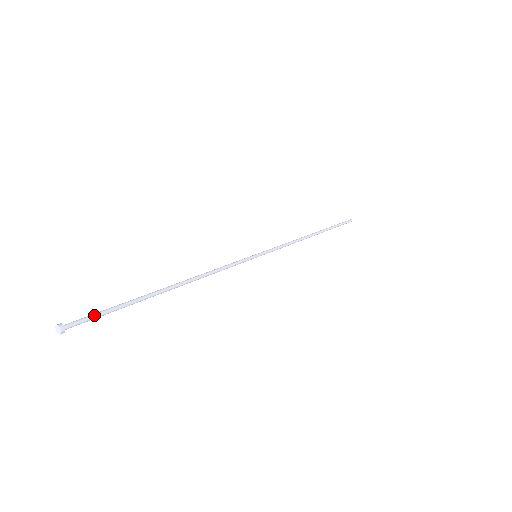
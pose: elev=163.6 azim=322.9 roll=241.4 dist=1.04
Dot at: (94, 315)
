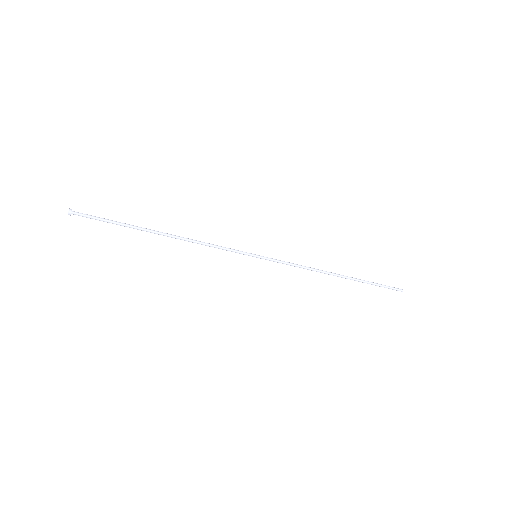
Dot at: (95, 217)
